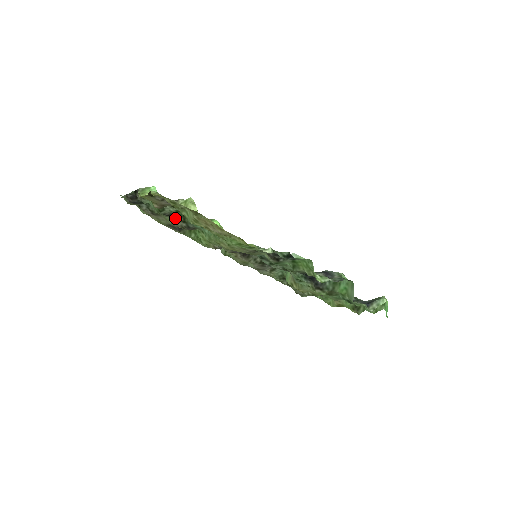
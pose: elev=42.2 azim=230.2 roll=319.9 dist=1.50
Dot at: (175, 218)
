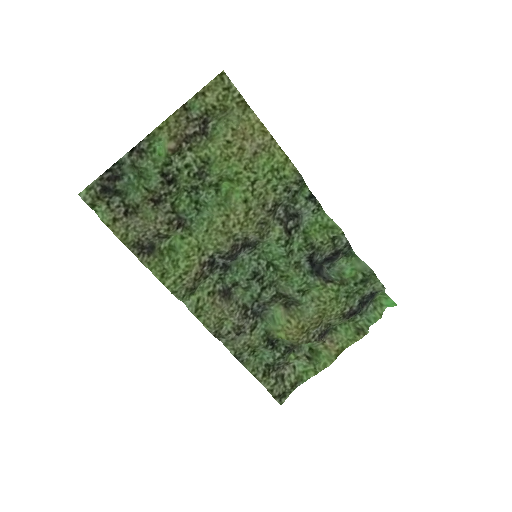
Dot at: (160, 211)
